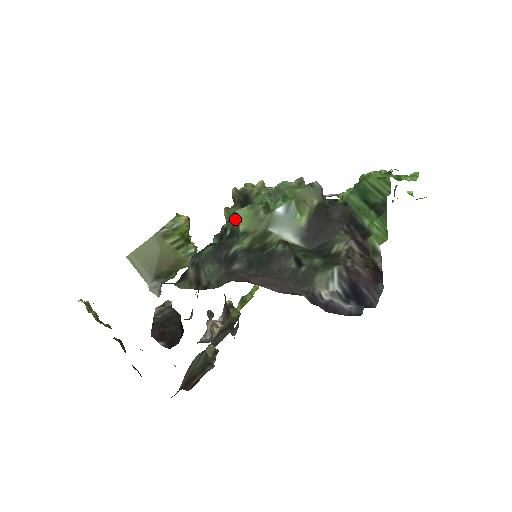
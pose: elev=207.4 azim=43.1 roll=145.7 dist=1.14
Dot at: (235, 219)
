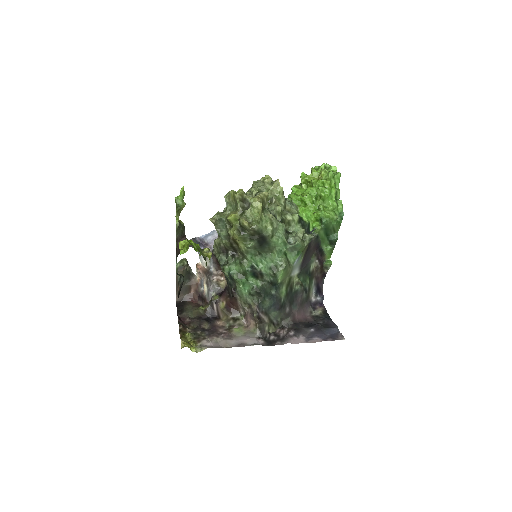
Dot at: (275, 277)
